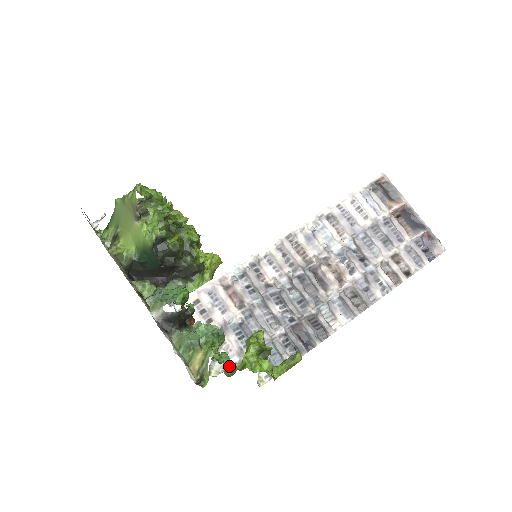
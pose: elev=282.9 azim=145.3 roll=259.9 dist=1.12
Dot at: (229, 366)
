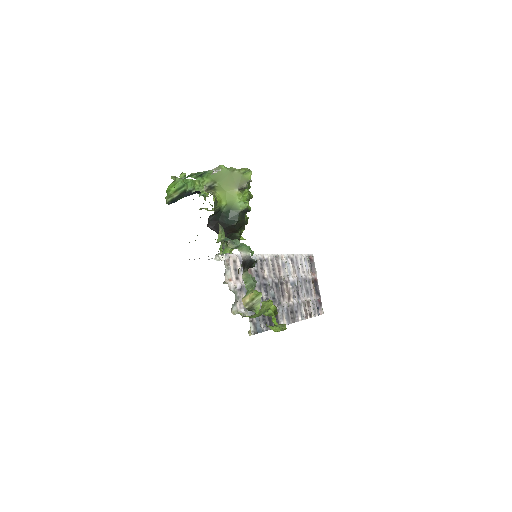
Dot at: (266, 310)
